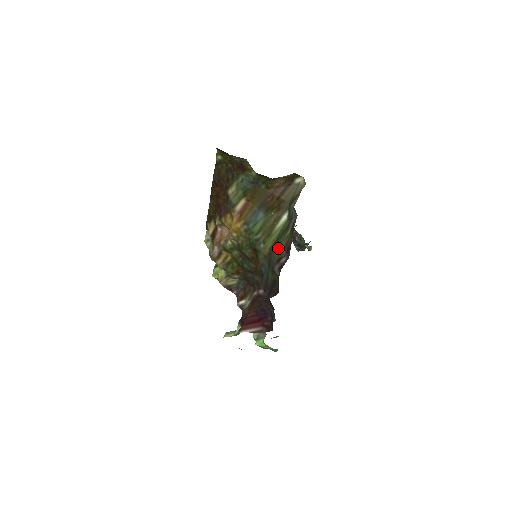
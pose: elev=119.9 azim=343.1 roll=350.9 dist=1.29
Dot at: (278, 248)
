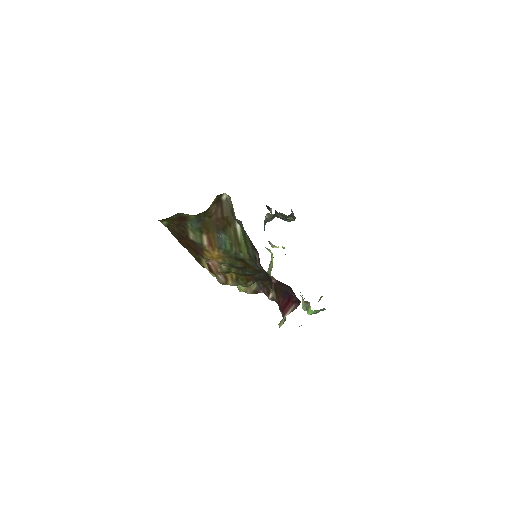
Dot at: (250, 250)
